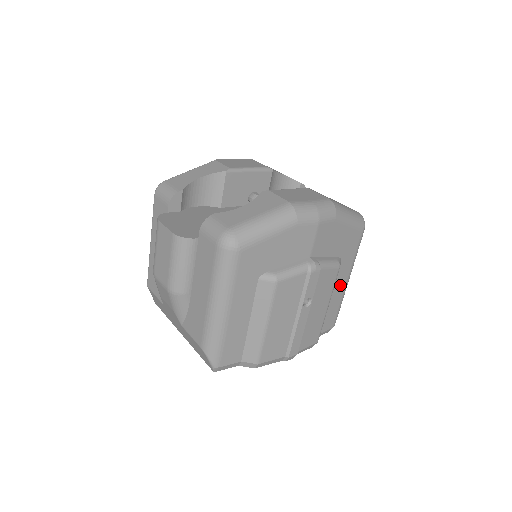
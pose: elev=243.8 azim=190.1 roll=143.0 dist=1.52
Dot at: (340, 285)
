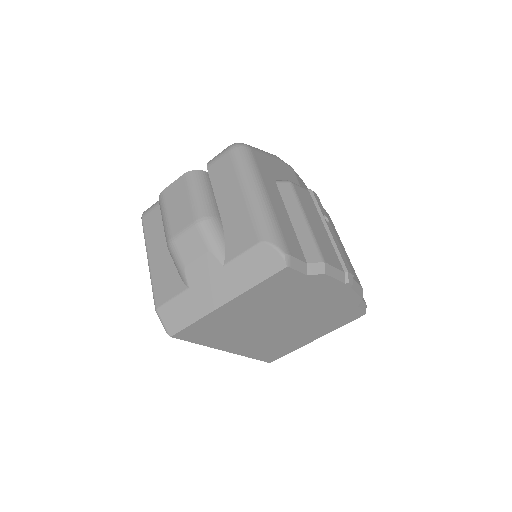
Dot at: occluded
